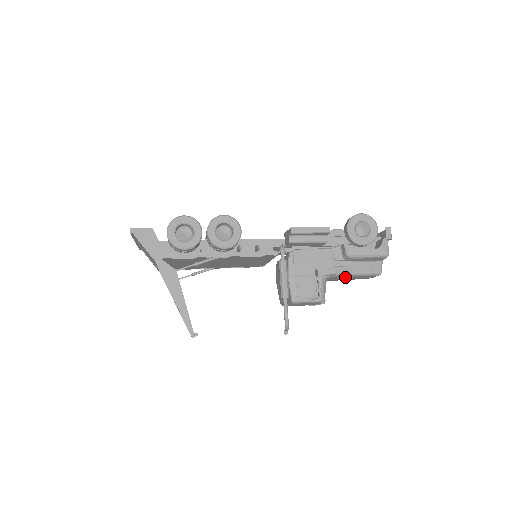
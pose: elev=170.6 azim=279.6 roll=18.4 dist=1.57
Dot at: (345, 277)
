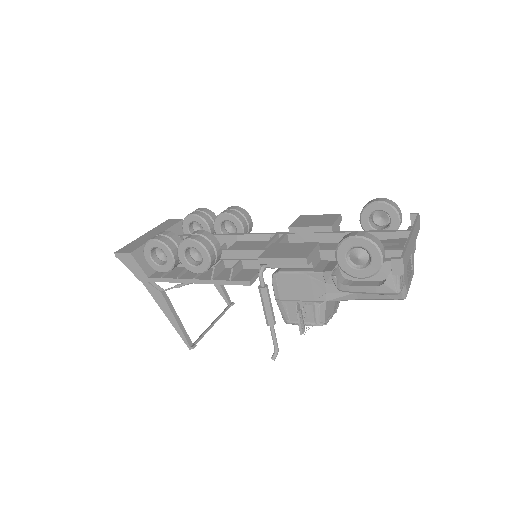
Dot at: occluded
